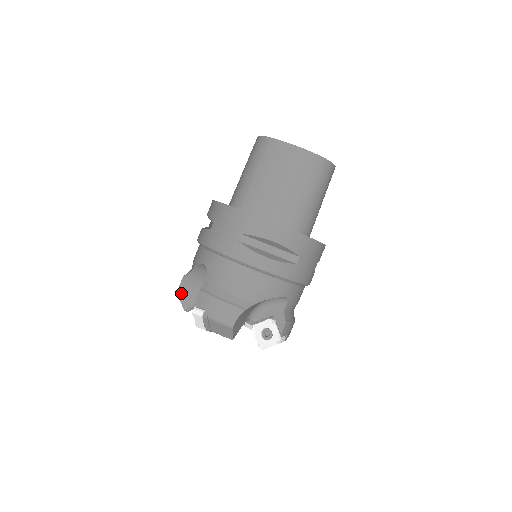
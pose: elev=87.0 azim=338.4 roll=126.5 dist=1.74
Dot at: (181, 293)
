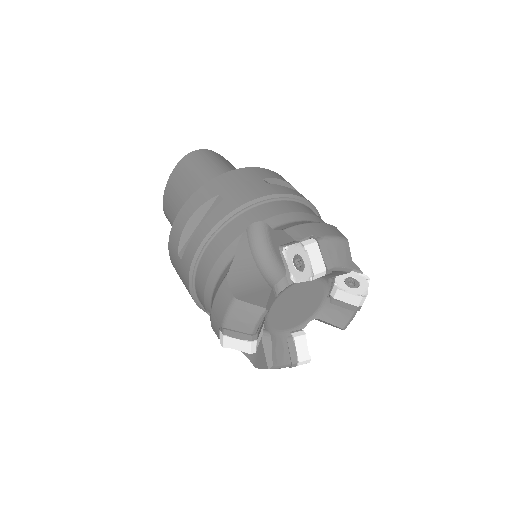
Dot at: (255, 363)
